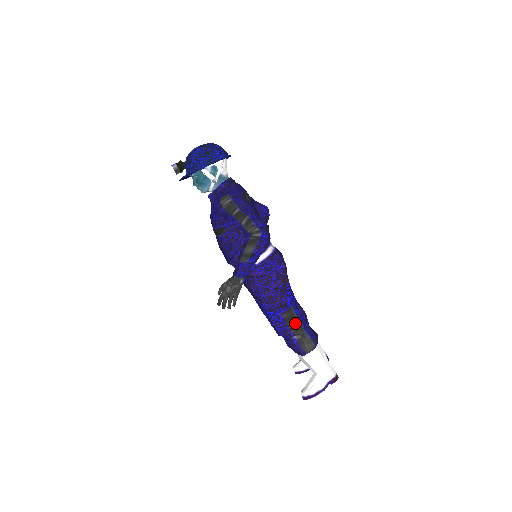
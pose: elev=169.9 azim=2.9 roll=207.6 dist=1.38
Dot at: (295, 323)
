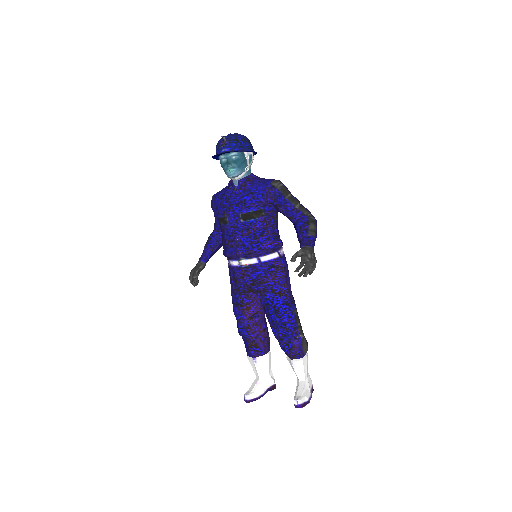
Dot at: (299, 322)
